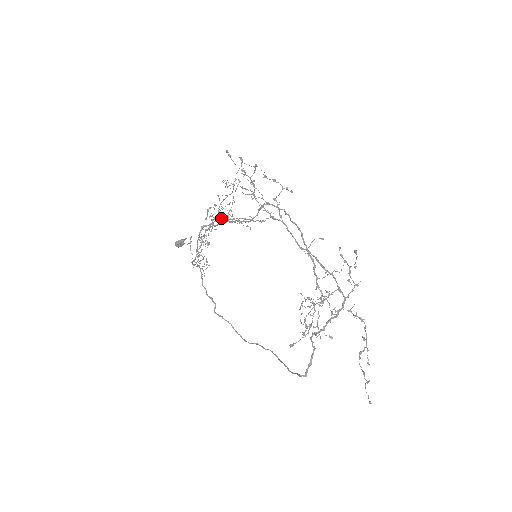
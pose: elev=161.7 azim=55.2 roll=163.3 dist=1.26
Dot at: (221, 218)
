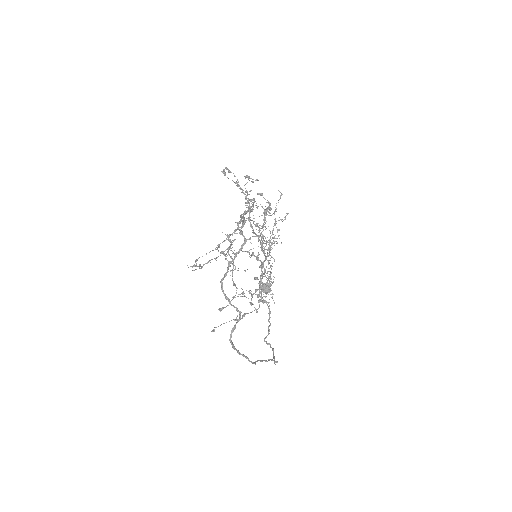
Dot at: occluded
